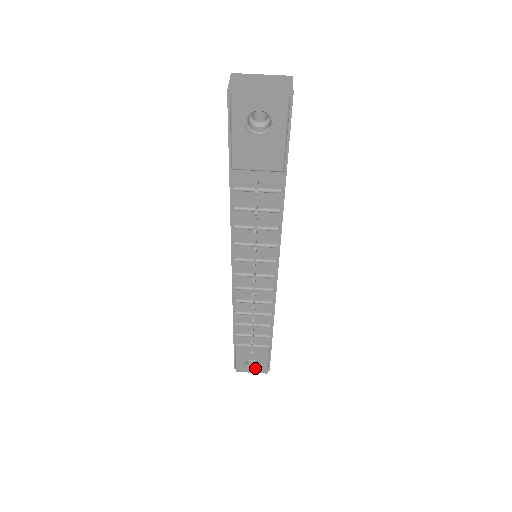
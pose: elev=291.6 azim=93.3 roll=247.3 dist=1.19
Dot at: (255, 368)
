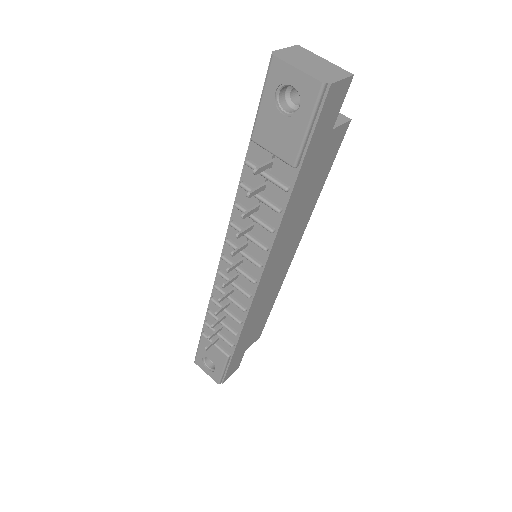
Dot at: (210, 370)
